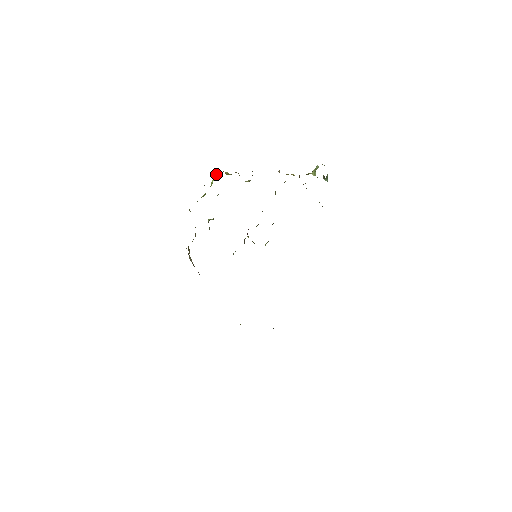
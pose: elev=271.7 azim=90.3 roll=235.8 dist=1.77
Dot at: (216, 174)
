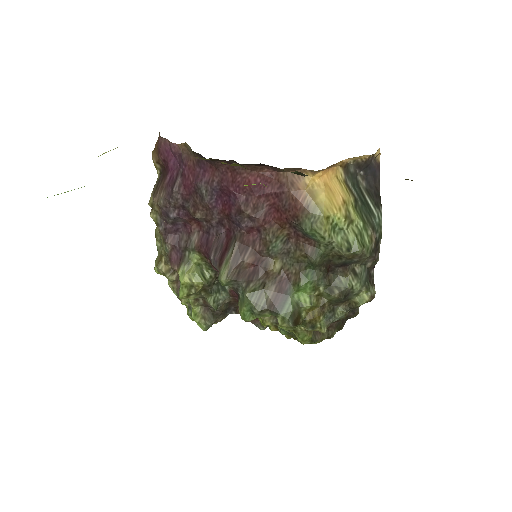
Dot at: occluded
